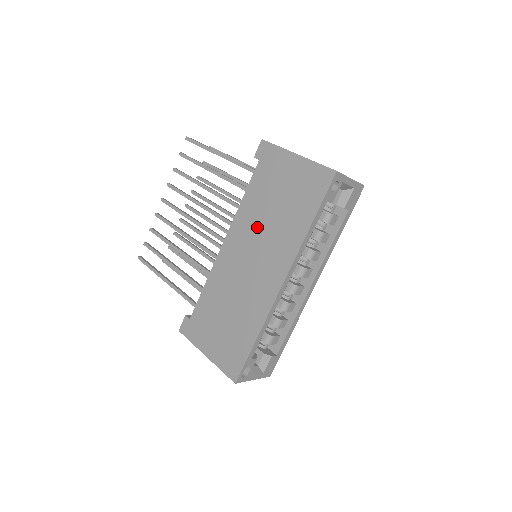
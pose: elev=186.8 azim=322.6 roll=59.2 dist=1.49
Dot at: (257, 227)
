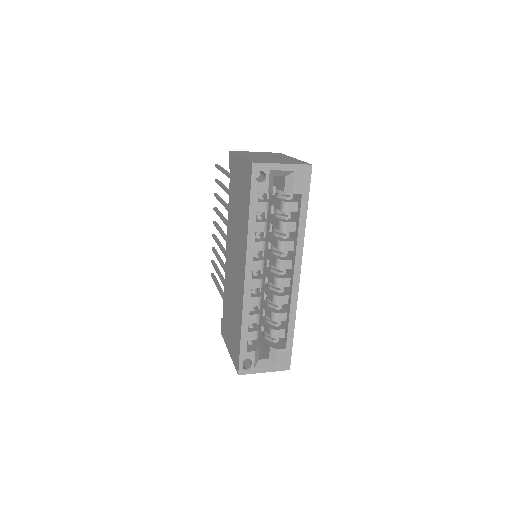
Dot at: (234, 230)
